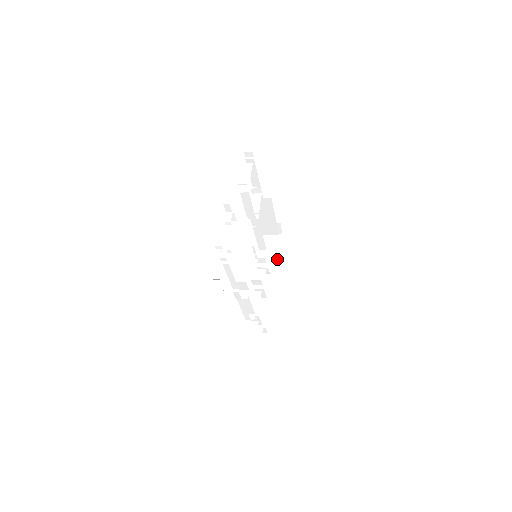
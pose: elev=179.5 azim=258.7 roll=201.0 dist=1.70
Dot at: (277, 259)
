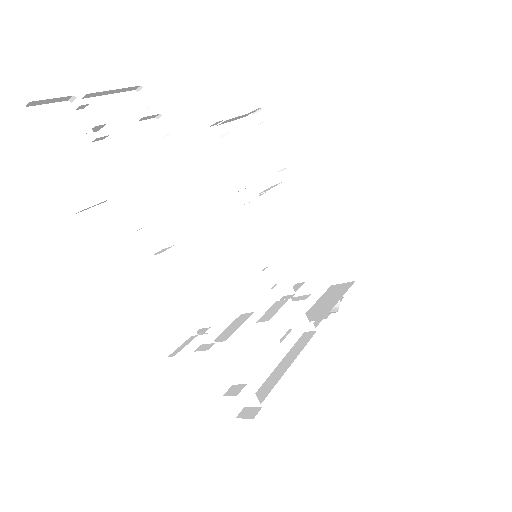
Dot at: (330, 306)
